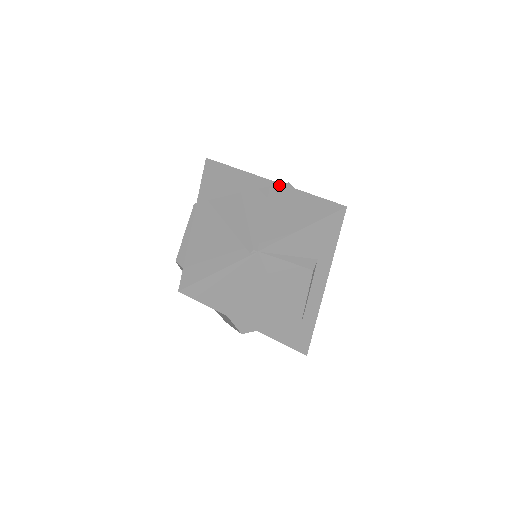
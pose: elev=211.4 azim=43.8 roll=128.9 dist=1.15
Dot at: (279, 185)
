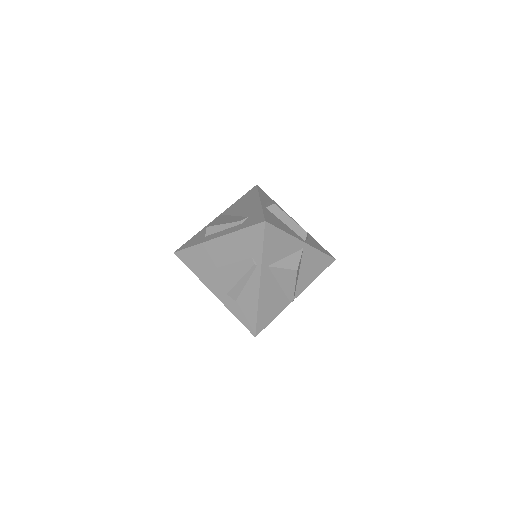
Dot at: (308, 247)
